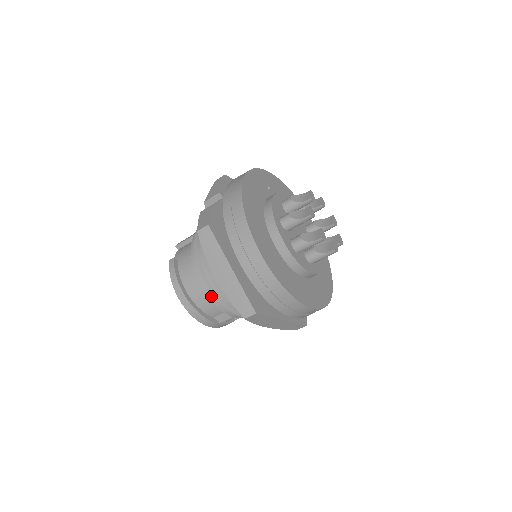
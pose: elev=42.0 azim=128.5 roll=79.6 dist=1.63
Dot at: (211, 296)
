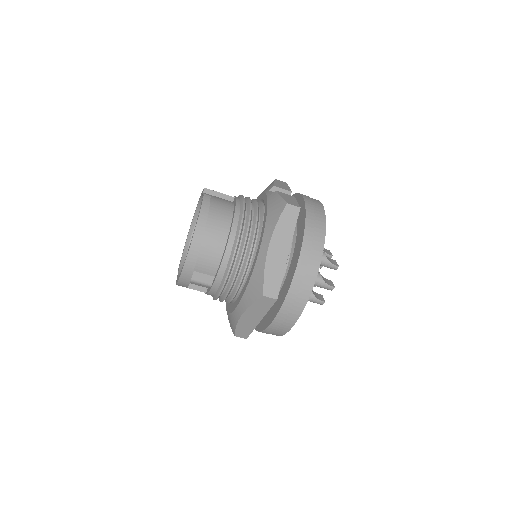
Dot at: (228, 254)
